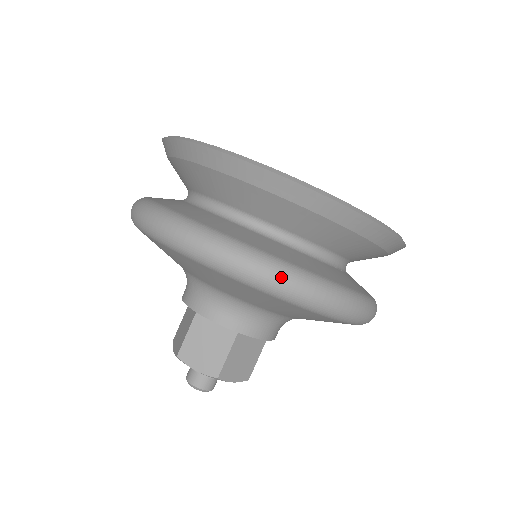
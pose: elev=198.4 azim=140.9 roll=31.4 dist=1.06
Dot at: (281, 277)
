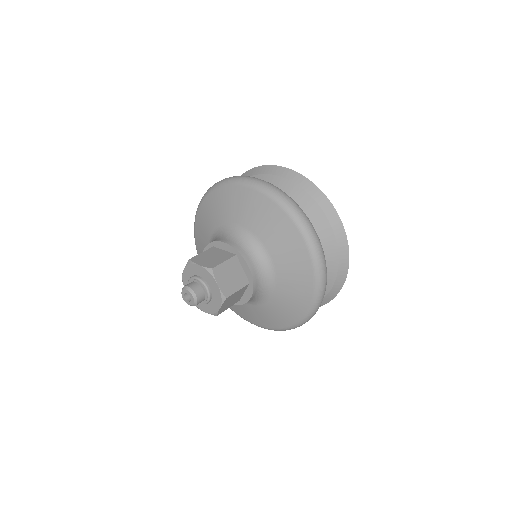
Dot at: (326, 271)
